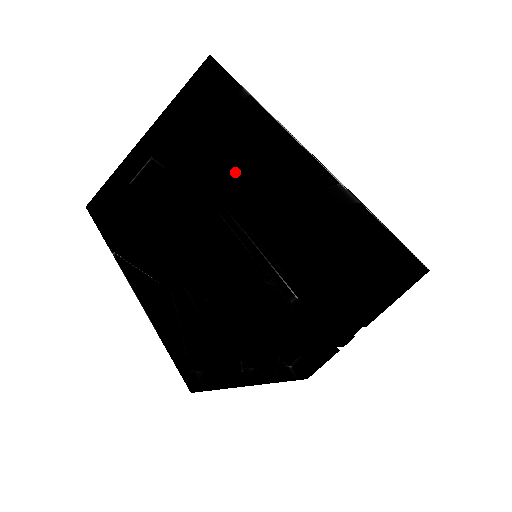
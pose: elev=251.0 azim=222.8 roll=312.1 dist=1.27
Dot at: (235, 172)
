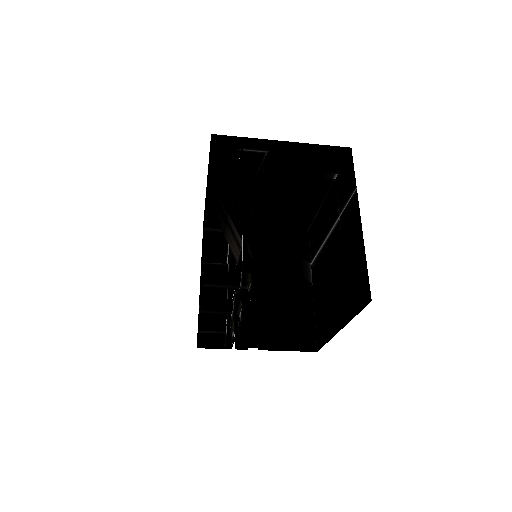
Dot at: (276, 200)
